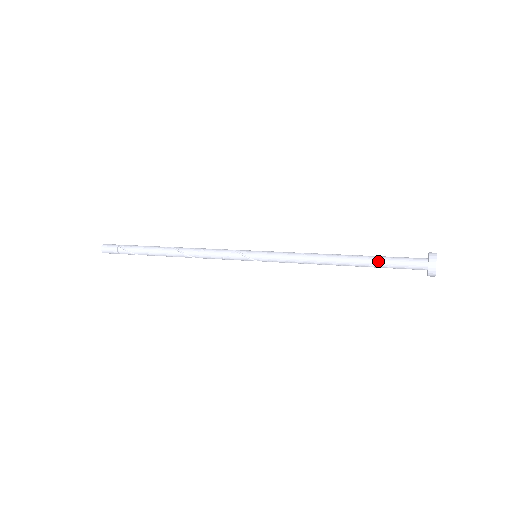
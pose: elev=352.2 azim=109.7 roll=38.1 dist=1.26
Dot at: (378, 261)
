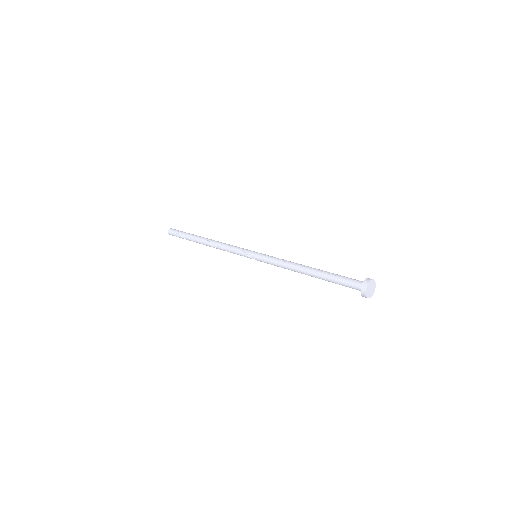
Dot at: (330, 278)
